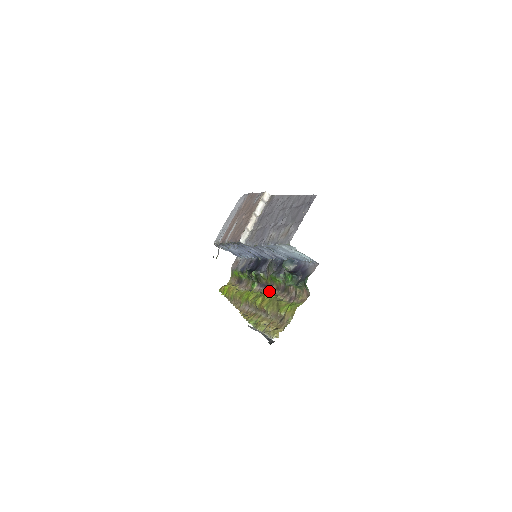
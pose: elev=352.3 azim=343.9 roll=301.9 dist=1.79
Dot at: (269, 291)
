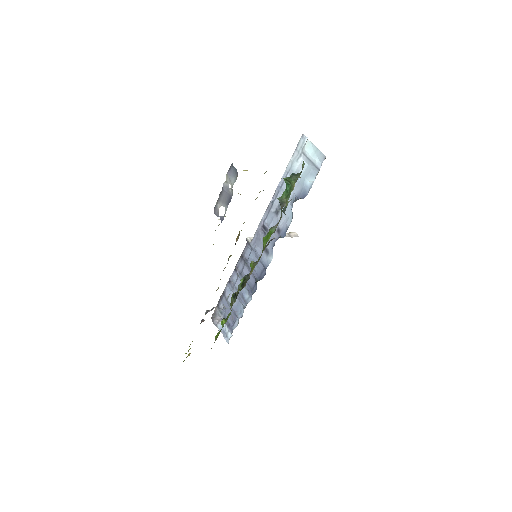
Dot at: occluded
